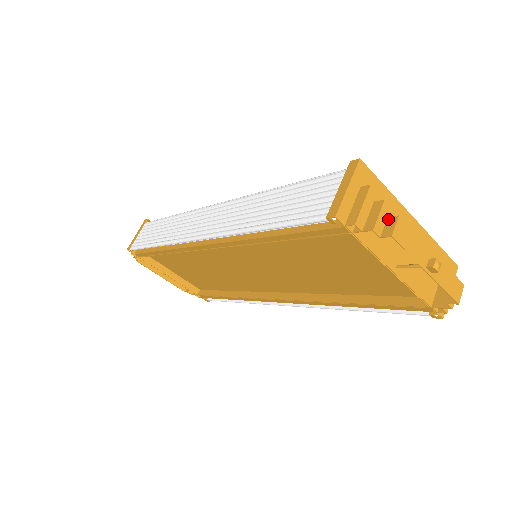
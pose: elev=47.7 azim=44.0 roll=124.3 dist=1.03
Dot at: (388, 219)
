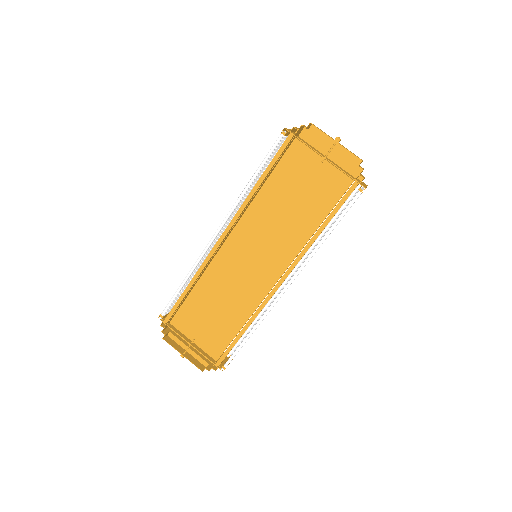
Dot at: (308, 128)
